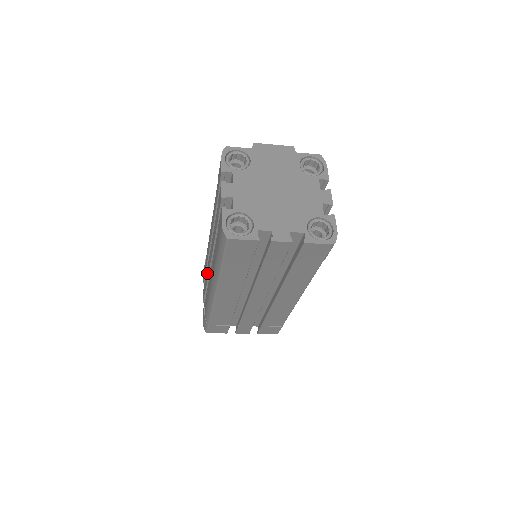
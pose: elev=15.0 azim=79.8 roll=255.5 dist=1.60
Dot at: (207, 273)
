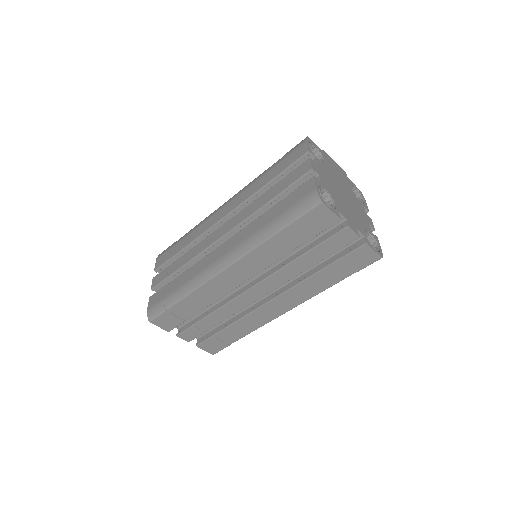
Dot at: (191, 254)
